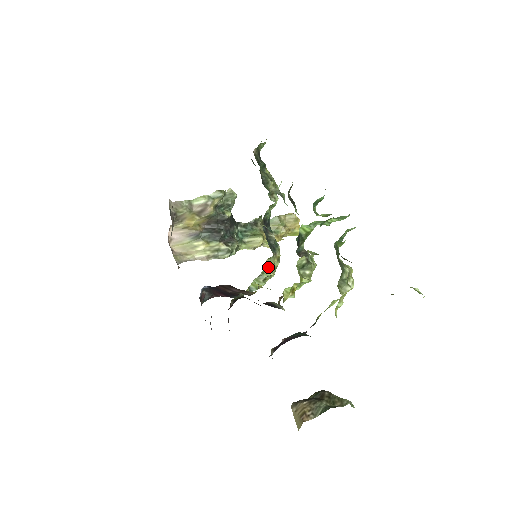
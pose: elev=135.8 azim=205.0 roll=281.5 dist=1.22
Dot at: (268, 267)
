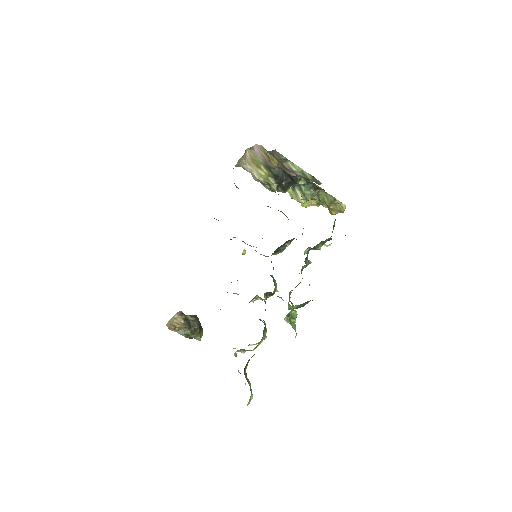
Dot at: (261, 254)
